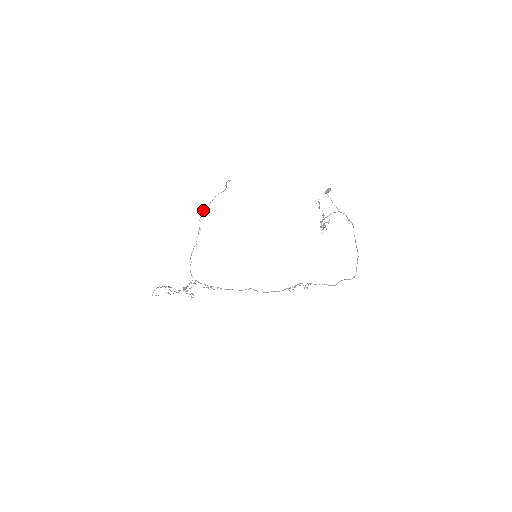
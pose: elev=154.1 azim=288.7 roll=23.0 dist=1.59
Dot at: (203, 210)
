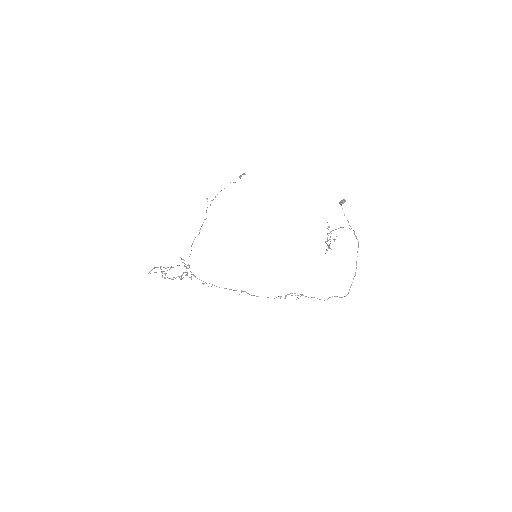
Dot at: (212, 200)
